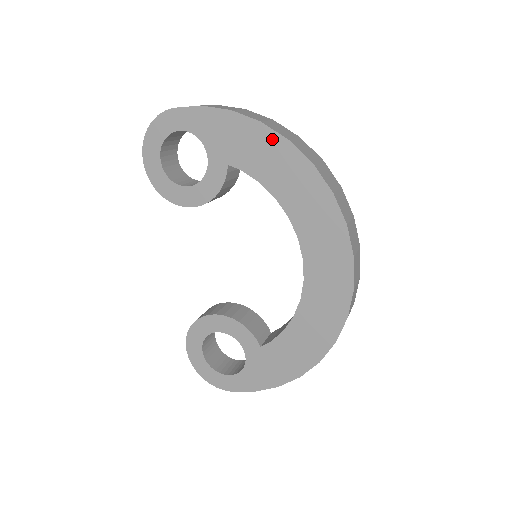
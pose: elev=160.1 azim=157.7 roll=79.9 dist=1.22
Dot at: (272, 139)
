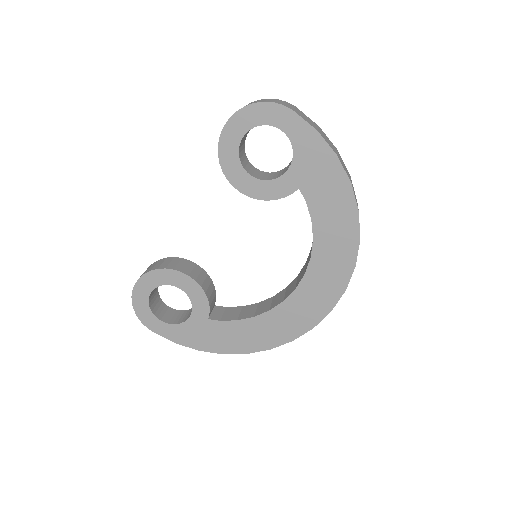
Dot at: (348, 201)
